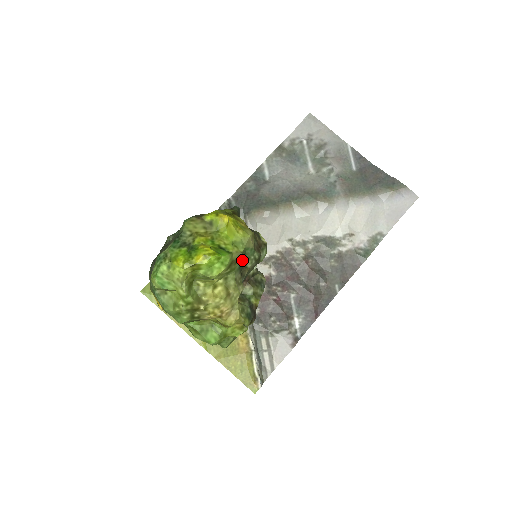
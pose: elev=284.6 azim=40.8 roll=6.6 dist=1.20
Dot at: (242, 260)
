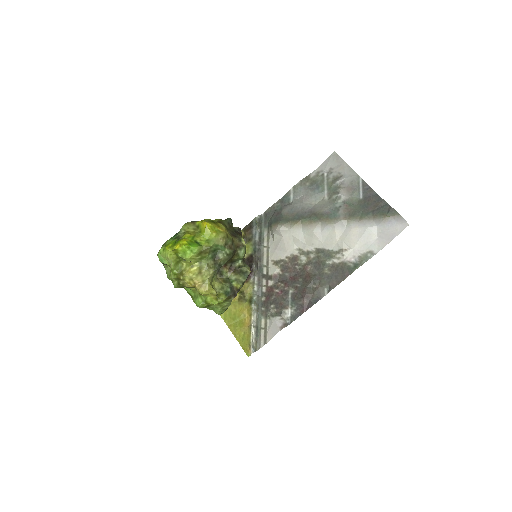
Dot at: (215, 252)
